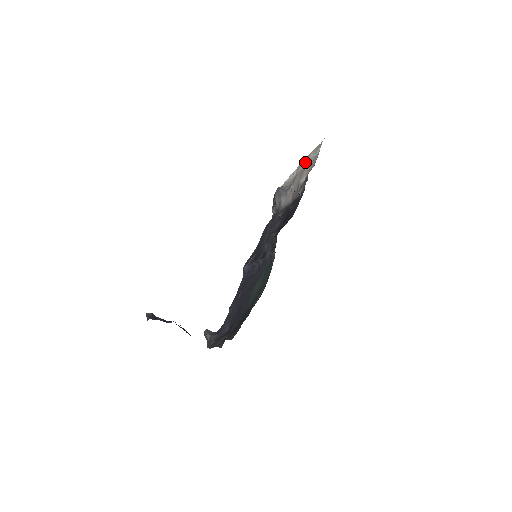
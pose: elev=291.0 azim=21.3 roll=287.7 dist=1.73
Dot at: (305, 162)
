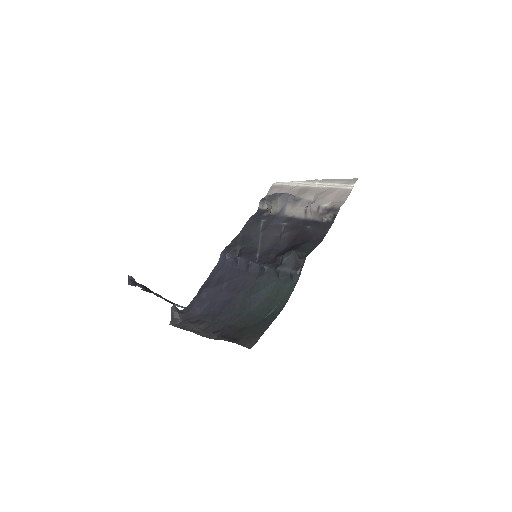
Dot at: (324, 184)
